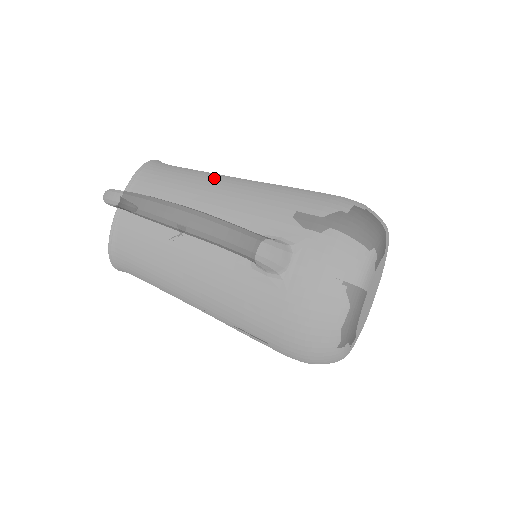
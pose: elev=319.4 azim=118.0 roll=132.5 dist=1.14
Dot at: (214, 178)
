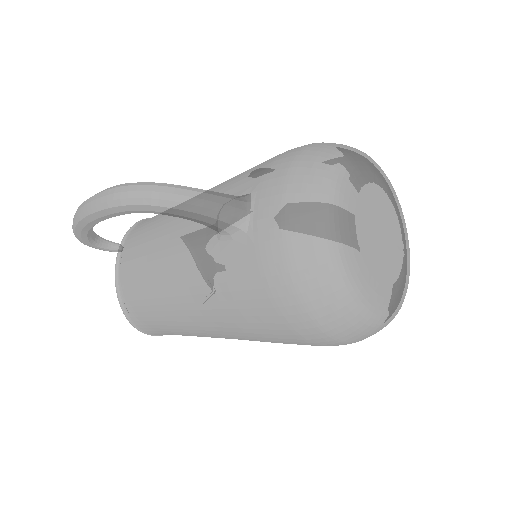
Dot at: occluded
